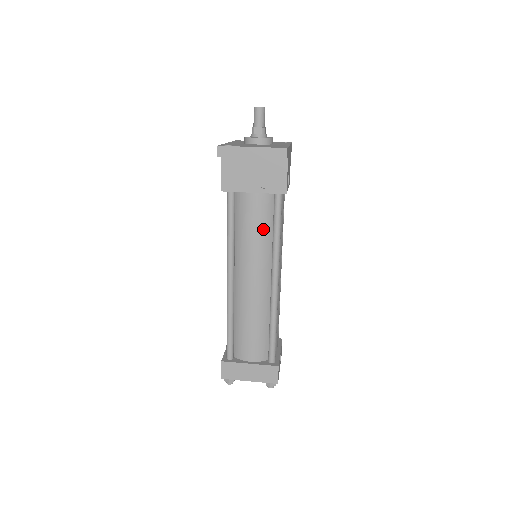
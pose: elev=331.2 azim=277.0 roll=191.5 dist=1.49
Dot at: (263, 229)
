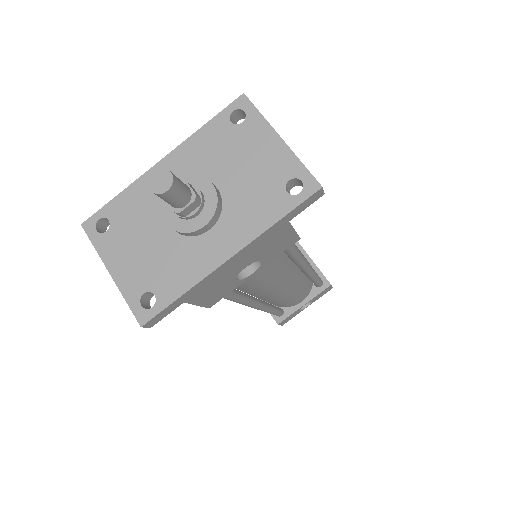
Dot at: occluded
